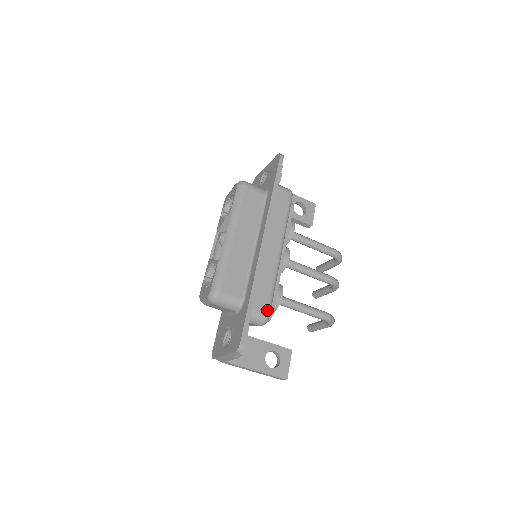
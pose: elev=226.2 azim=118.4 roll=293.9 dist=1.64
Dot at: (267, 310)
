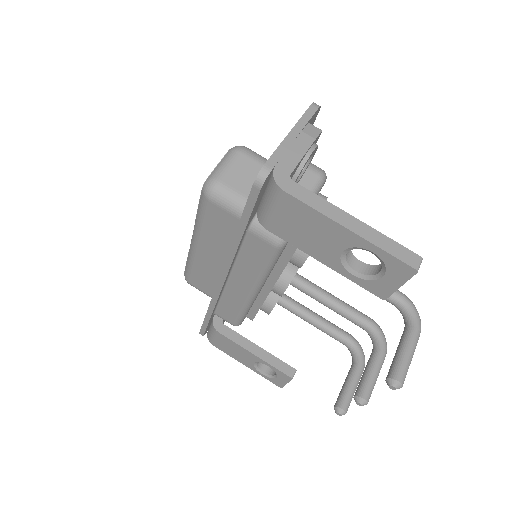
Dot at: occluded
